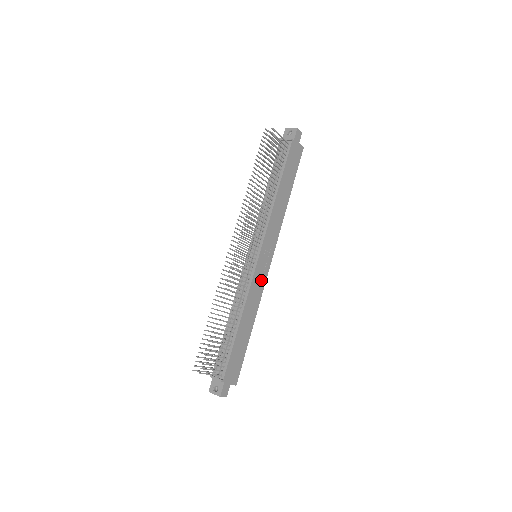
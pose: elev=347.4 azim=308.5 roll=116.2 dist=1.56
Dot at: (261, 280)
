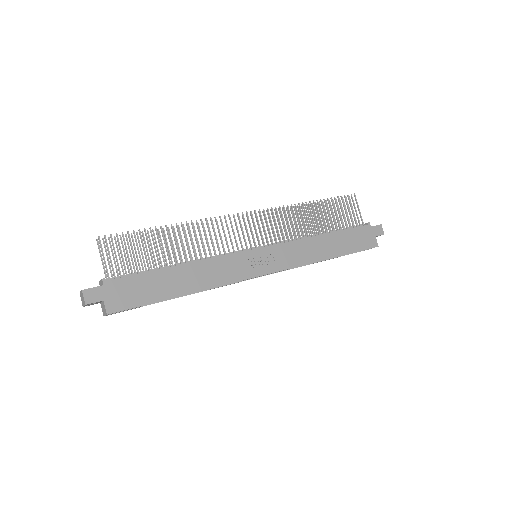
Dot at: (240, 271)
